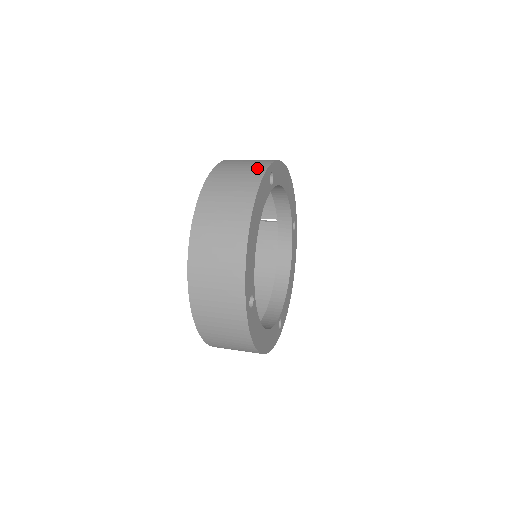
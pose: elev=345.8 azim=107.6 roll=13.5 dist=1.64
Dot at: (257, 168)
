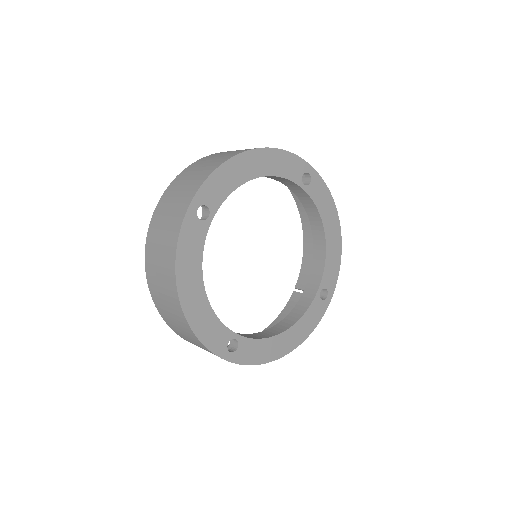
Dot at: occluded
